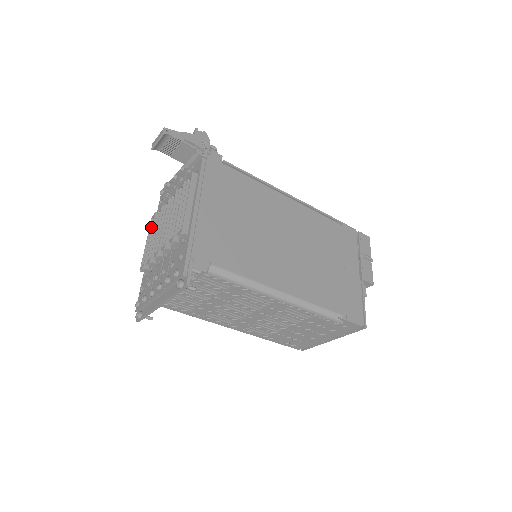
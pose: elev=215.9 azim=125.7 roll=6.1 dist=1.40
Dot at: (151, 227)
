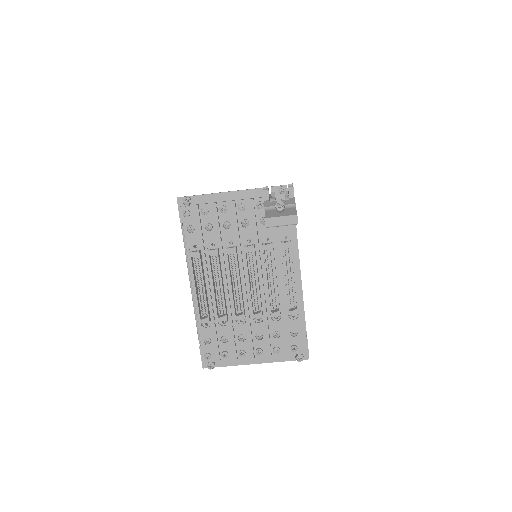
Dot at: (193, 267)
